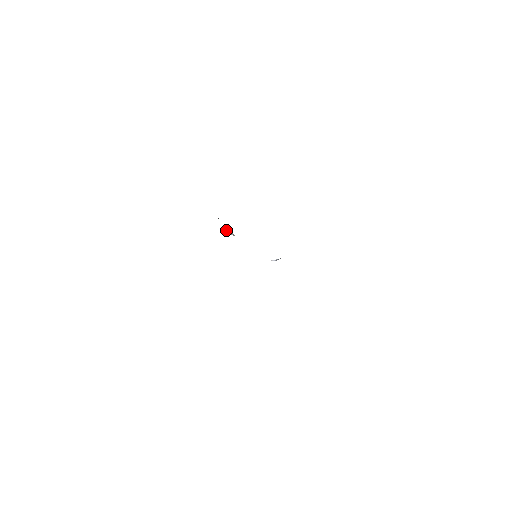
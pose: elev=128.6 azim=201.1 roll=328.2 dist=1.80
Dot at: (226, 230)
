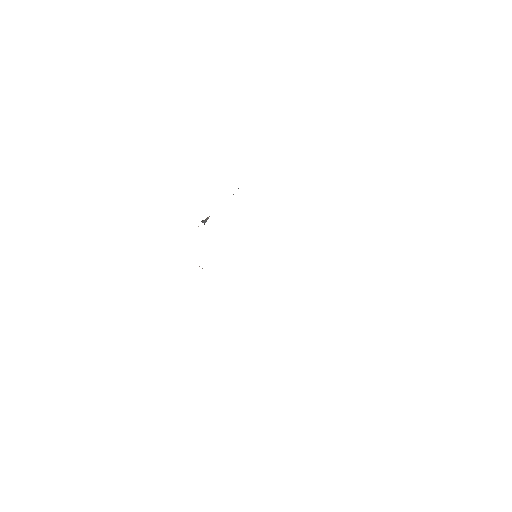
Dot at: occluded
